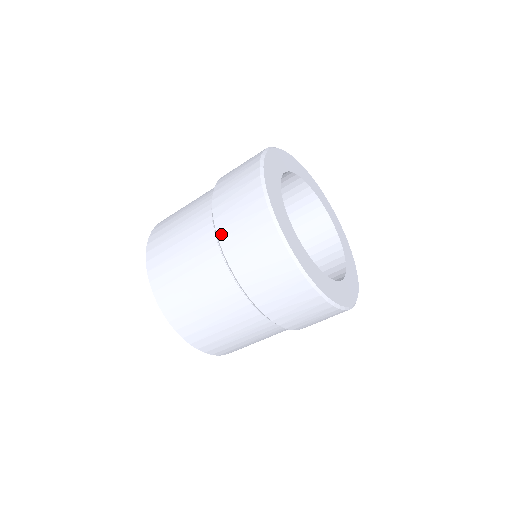
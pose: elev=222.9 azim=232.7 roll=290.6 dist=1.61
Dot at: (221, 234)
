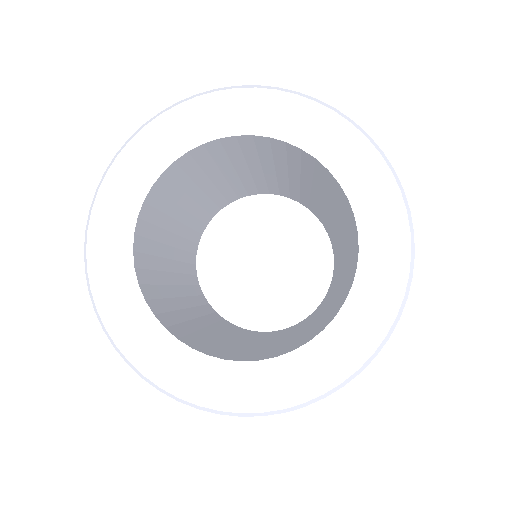
Dot at: occluded
